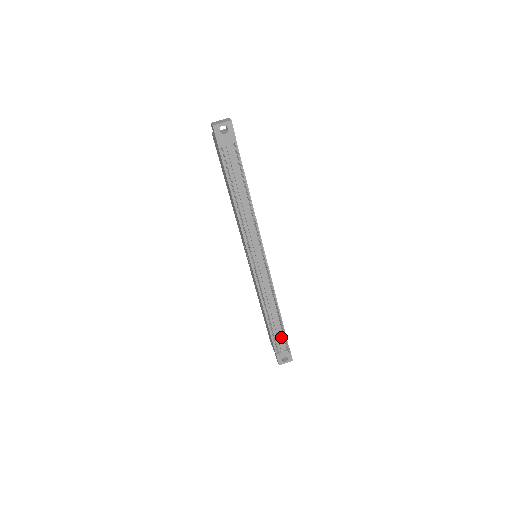
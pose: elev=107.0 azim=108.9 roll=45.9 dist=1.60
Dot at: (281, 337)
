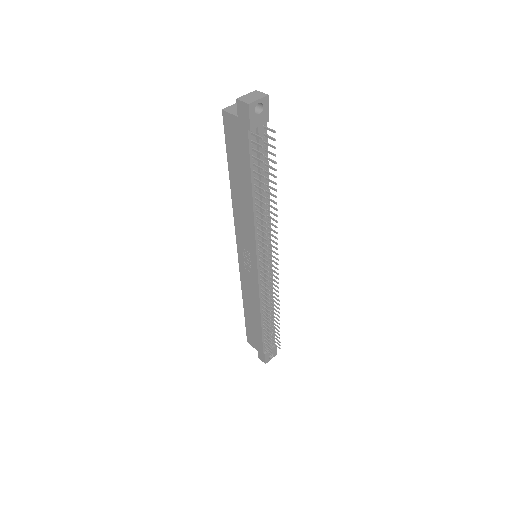
Dot at: (270, 335)
